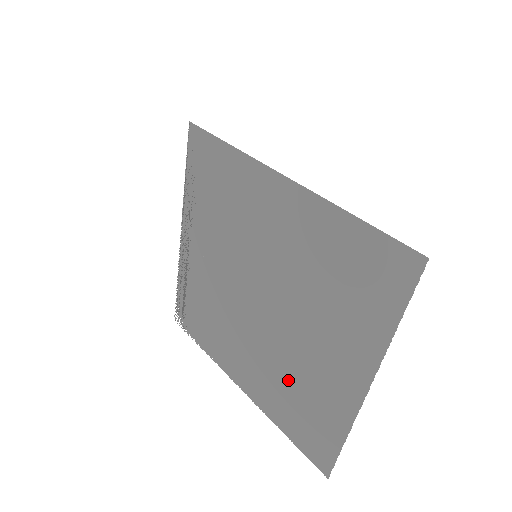
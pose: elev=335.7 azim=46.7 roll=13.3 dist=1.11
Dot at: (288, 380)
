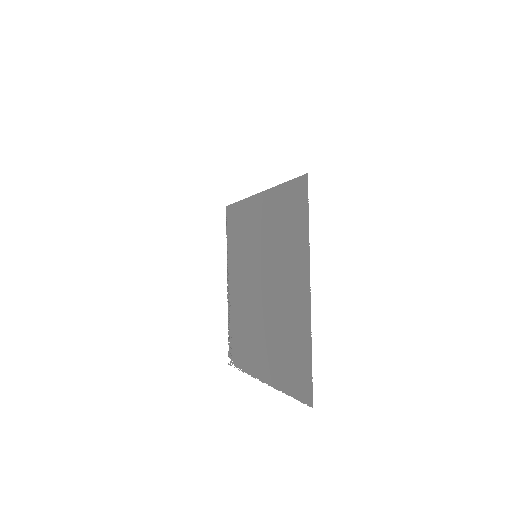
Dot at: (280, 335)
